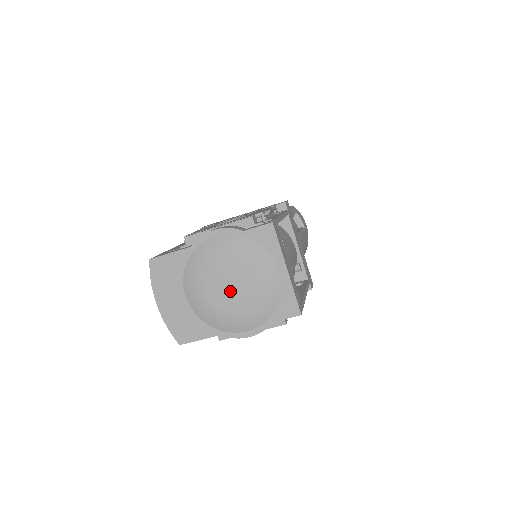
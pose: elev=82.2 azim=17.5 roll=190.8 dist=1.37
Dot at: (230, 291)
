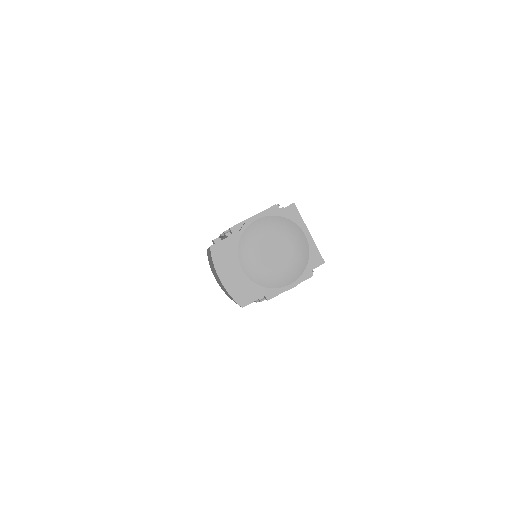
Dot at: (275, 256)
